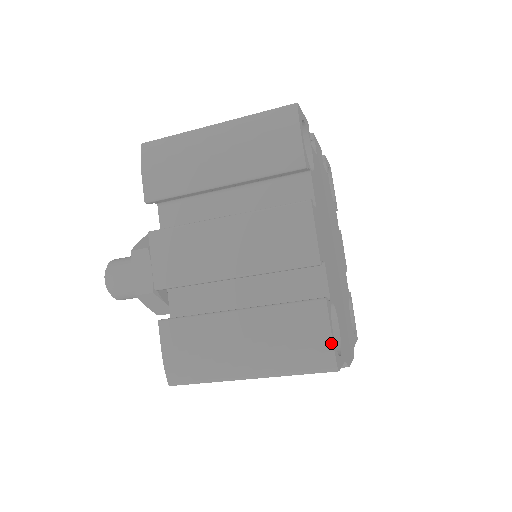
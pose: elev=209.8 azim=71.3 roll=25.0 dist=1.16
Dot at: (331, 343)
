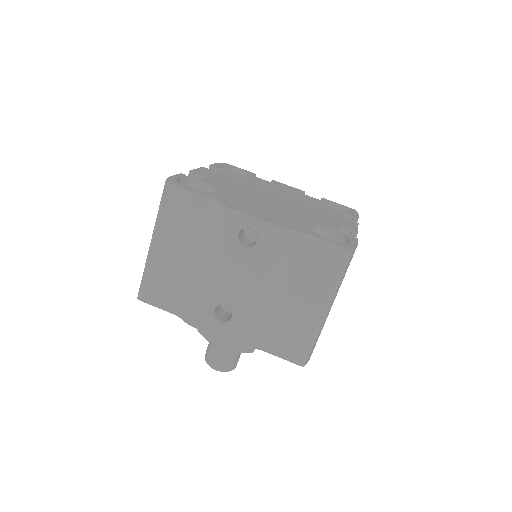
Dot at: (169, 178)
